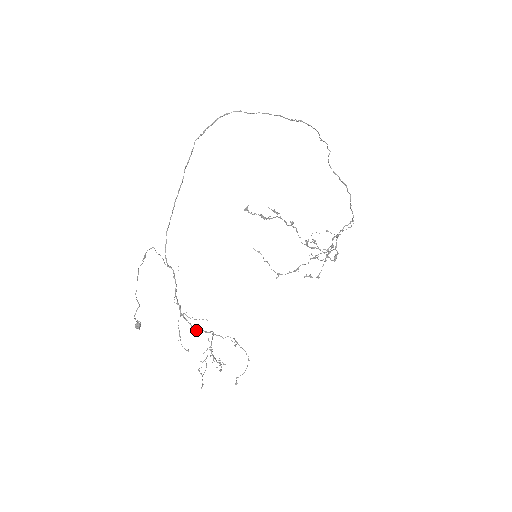
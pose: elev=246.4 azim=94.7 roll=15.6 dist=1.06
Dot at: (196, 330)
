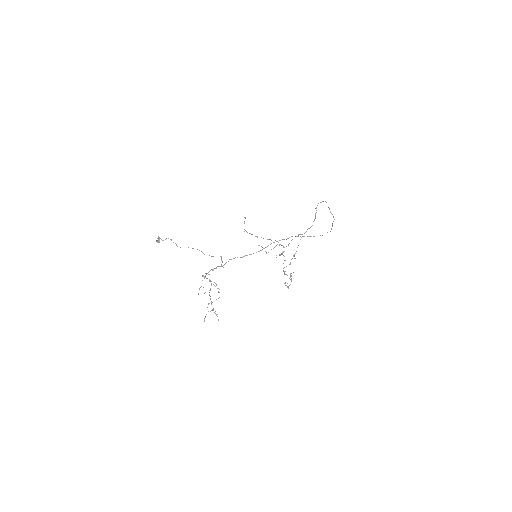
Dot at: (202, 276)
